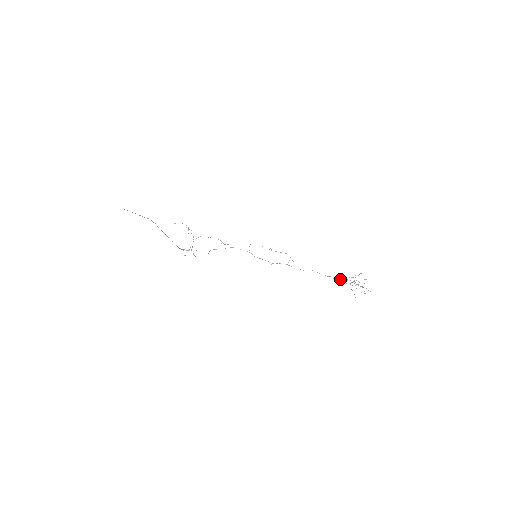
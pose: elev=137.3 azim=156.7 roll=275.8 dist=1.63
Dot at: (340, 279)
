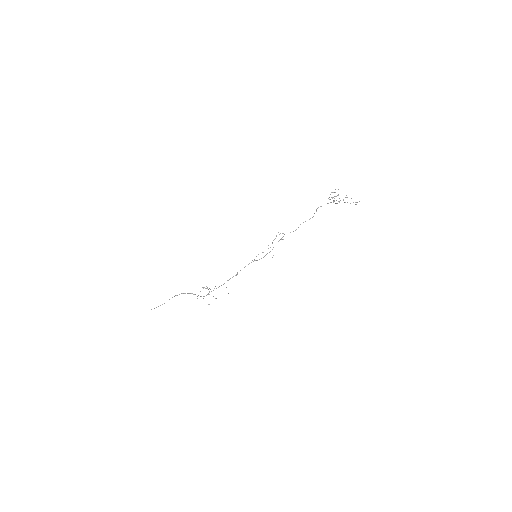
Dot at: (320, 206)
